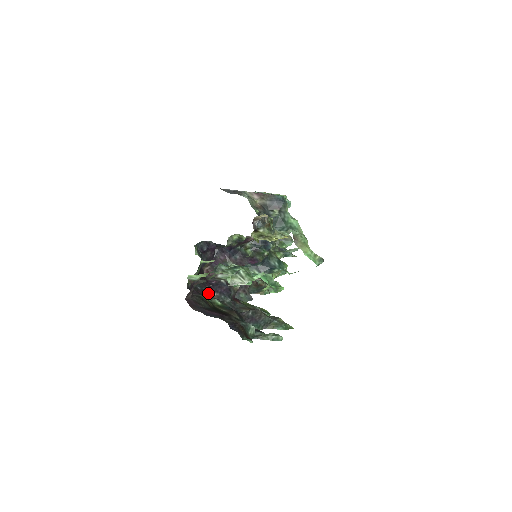
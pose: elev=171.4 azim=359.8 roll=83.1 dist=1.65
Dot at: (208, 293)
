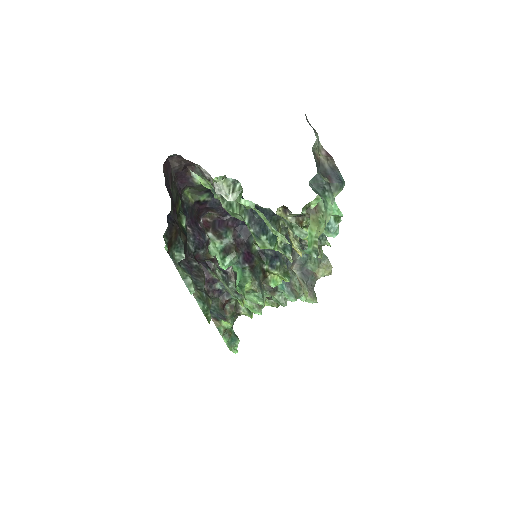
Dot at: (186, 219)
